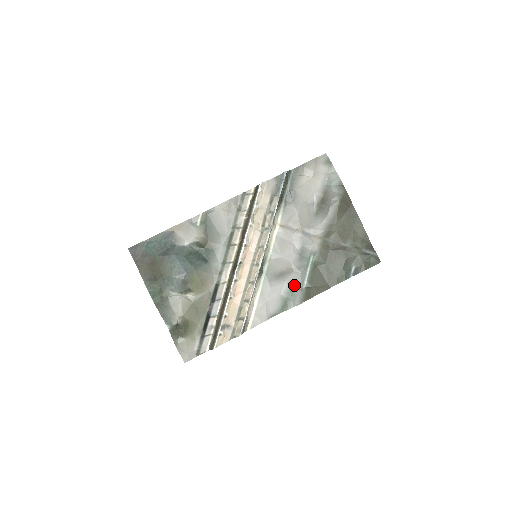
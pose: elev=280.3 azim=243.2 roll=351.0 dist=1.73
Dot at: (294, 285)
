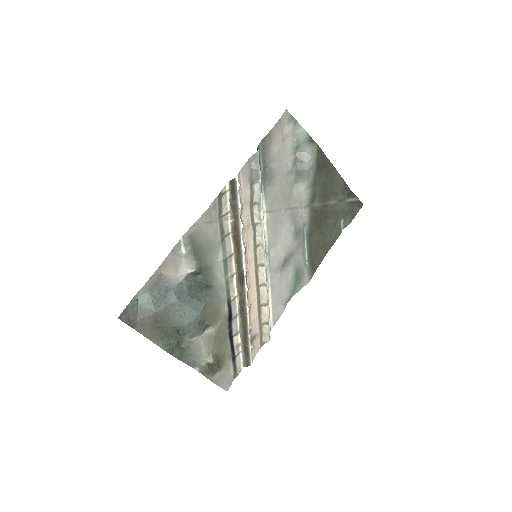
Dot at: (299, 265)
